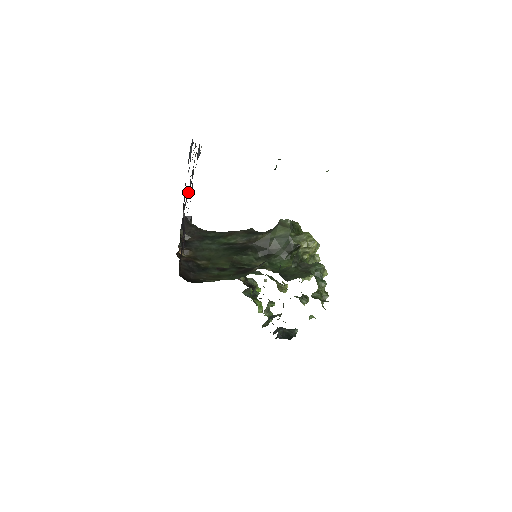
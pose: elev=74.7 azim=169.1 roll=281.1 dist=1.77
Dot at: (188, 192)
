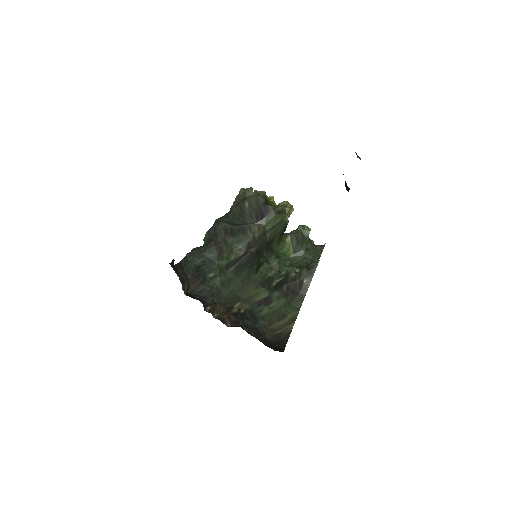
Dot at: occluded
